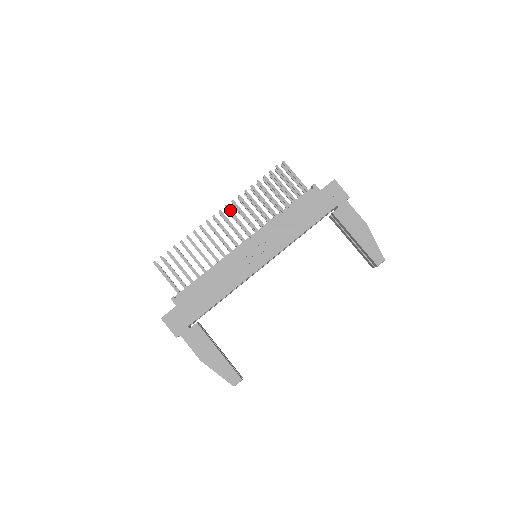
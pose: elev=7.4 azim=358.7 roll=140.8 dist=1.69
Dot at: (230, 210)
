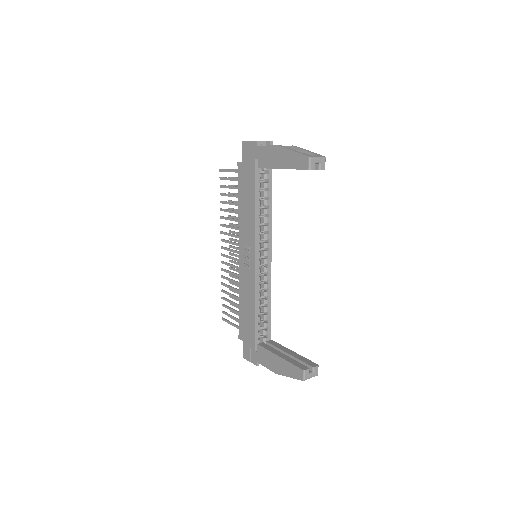
Dot at: (223, 240)
